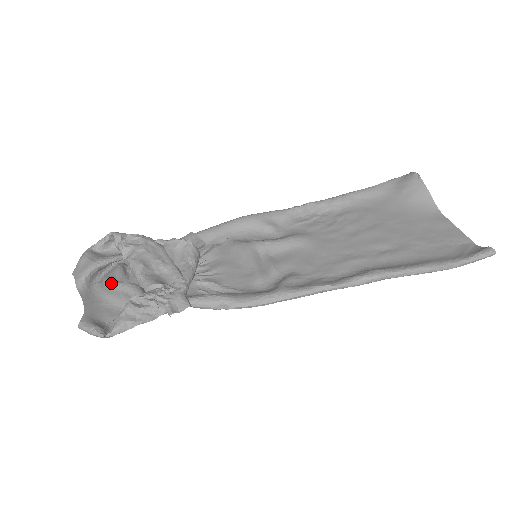
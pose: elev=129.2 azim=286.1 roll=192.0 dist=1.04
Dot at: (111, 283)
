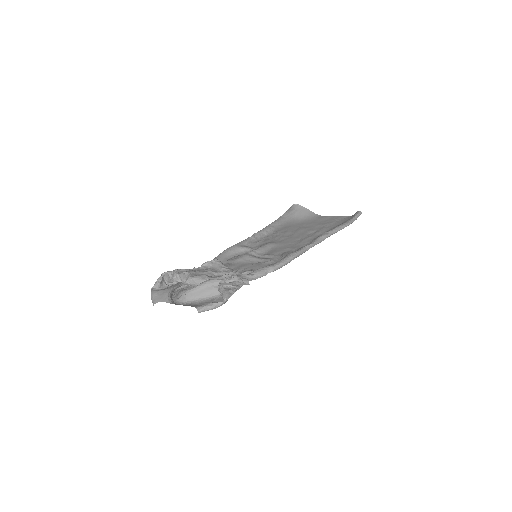
Dot at: (195, 287)
